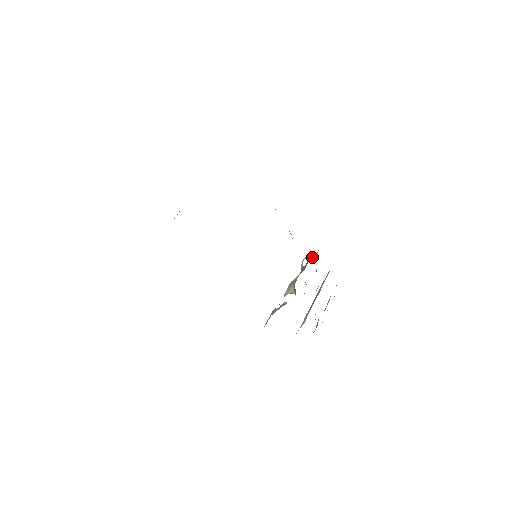
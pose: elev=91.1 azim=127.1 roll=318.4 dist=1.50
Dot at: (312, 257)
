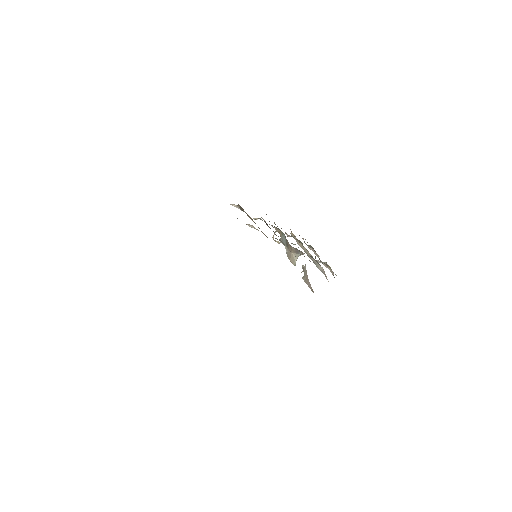
Dot at: occluded
